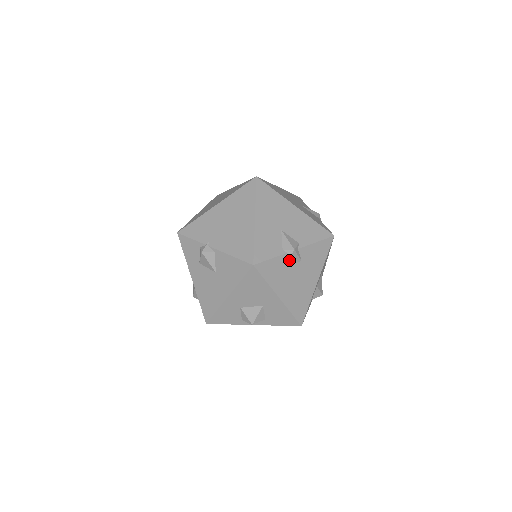
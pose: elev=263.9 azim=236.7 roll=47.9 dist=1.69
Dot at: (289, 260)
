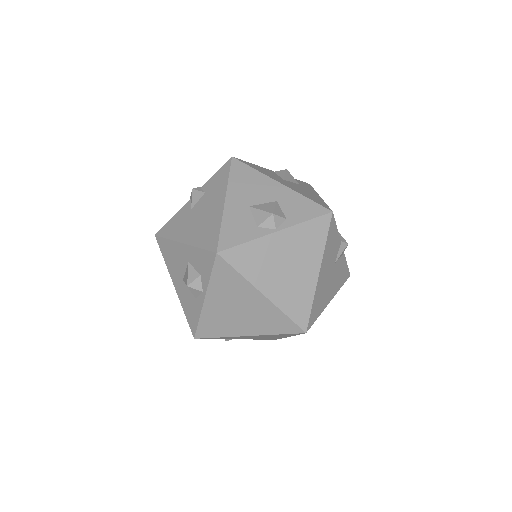
Dot at: occluded
